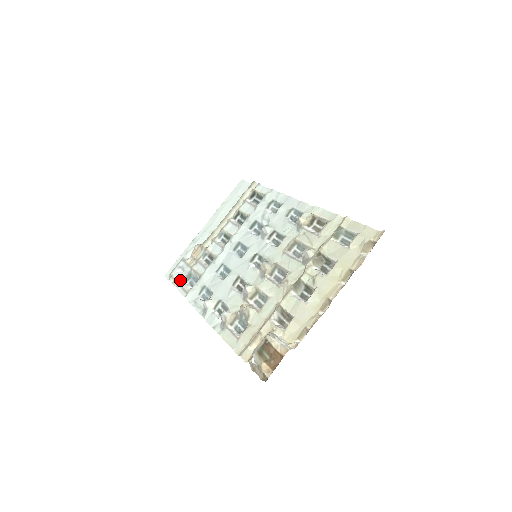
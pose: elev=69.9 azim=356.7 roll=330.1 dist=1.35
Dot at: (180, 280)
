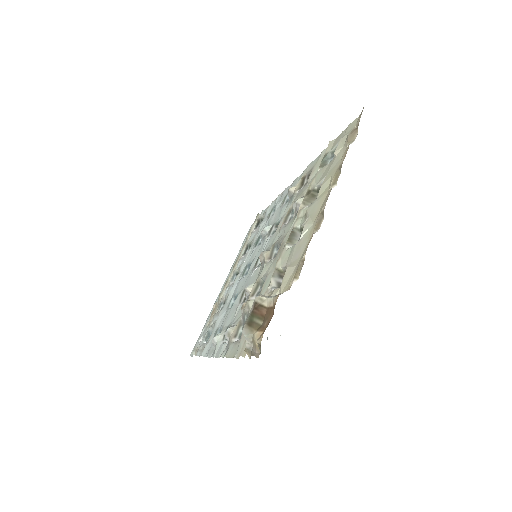
Dot at: occluded
